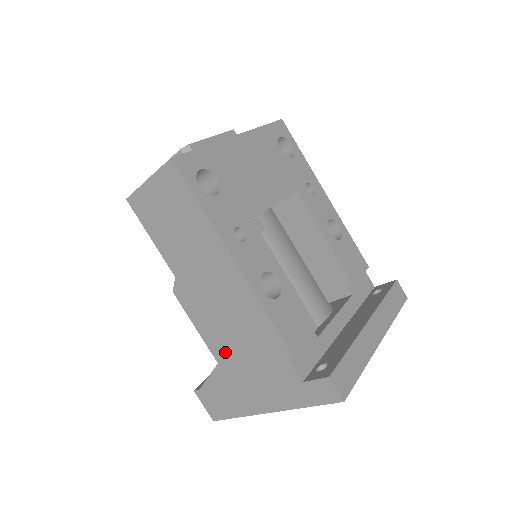
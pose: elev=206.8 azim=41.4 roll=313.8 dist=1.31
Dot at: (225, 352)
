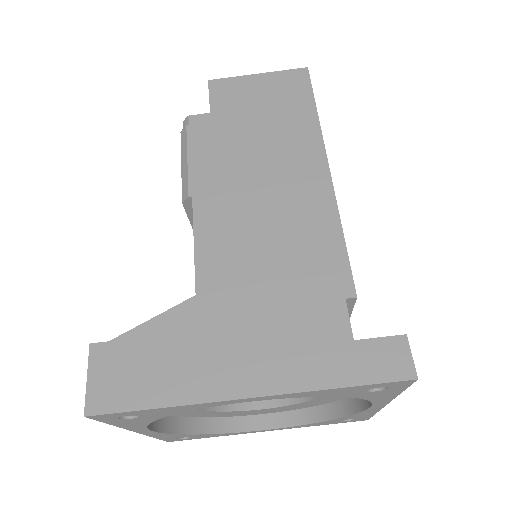
Dot at: (226, 278)
